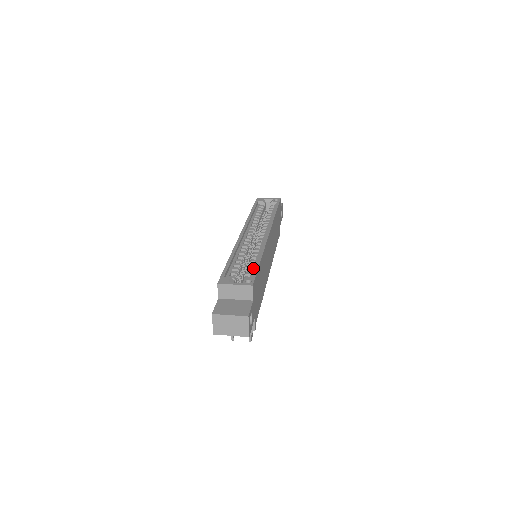
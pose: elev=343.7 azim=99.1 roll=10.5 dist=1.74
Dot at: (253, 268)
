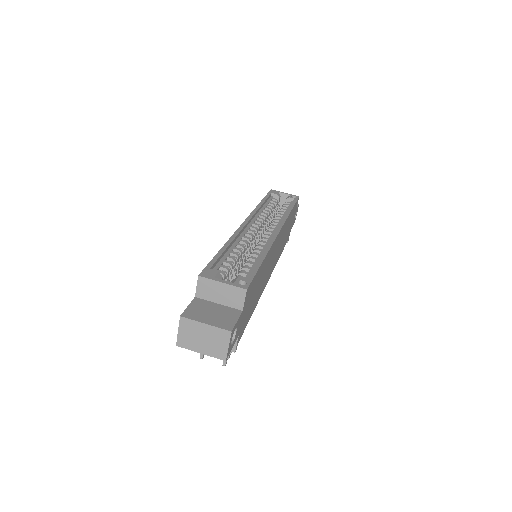
Dot at: (251, 267)
